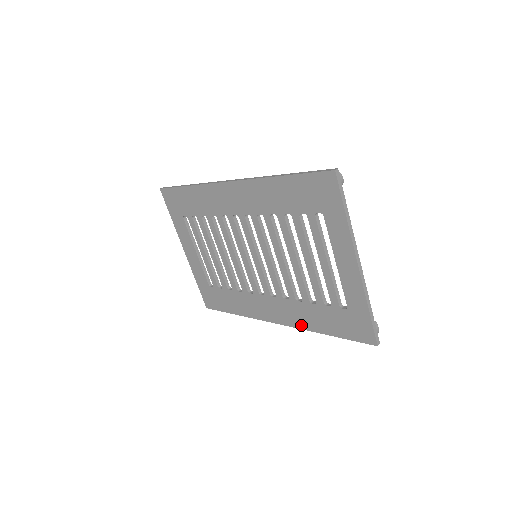
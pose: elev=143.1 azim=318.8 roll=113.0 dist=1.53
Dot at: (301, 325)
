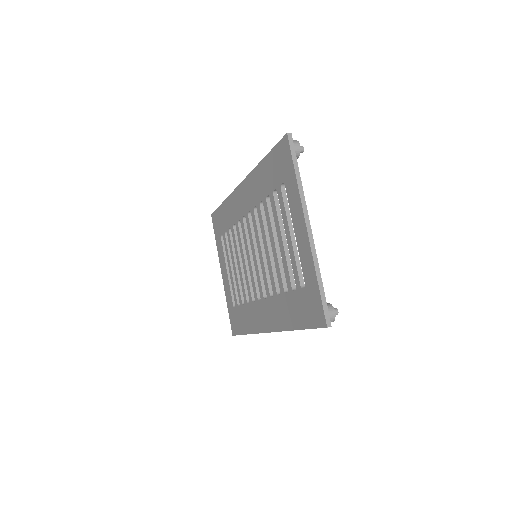
Dot at: (281, 326)
